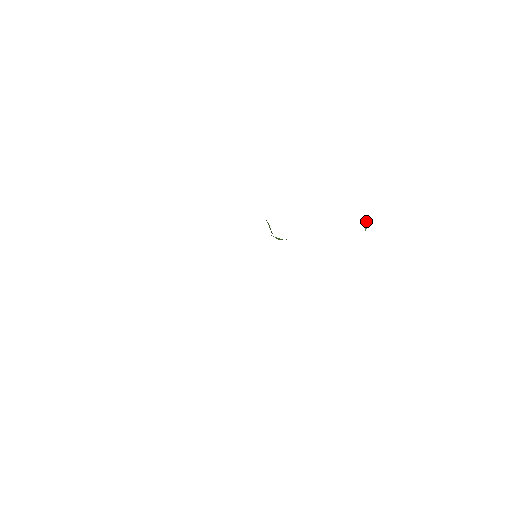
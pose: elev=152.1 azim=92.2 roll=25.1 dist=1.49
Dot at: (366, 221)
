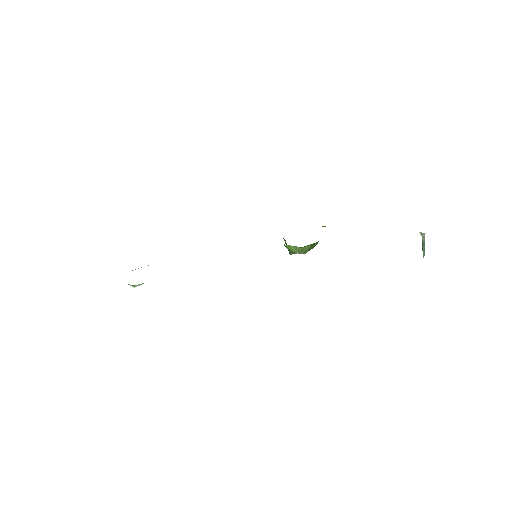
Dot at: occluded
